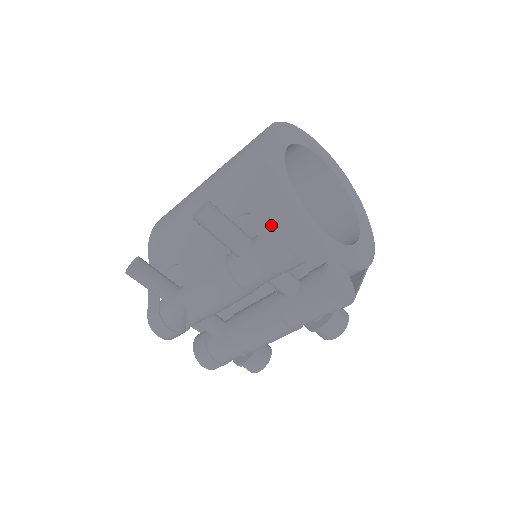
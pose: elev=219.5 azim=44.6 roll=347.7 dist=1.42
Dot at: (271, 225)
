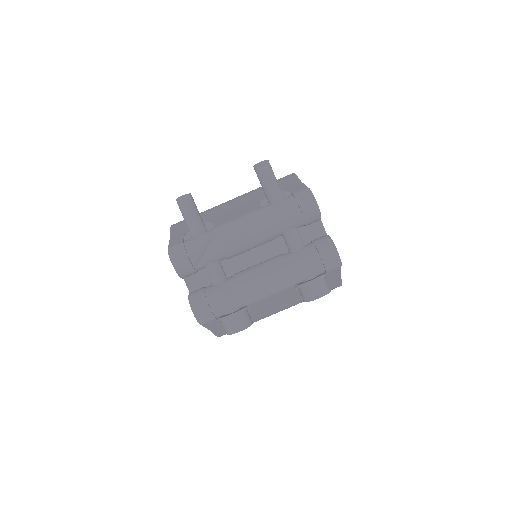
Dot at: (303, 187)
